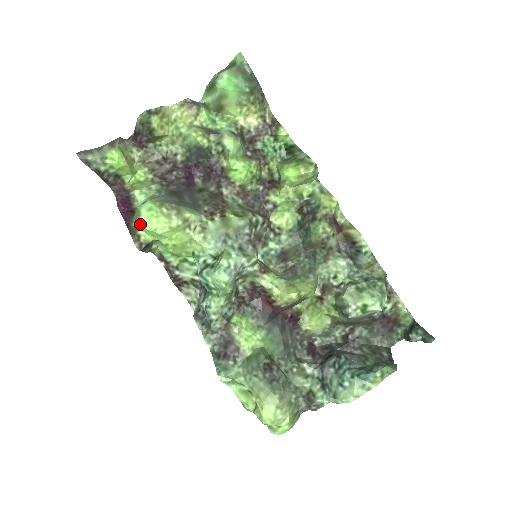
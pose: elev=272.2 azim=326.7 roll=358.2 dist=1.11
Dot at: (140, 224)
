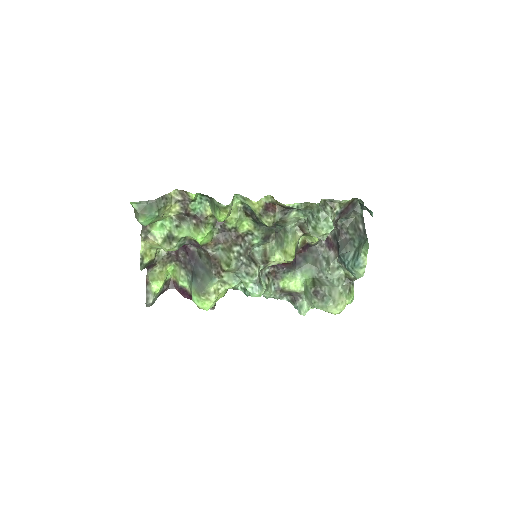
Dot at: (203, 309)
